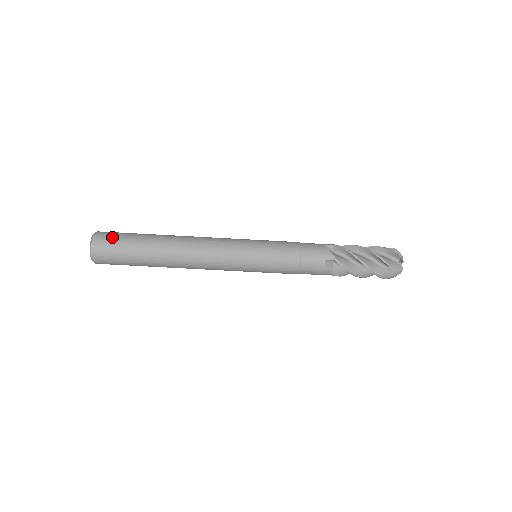
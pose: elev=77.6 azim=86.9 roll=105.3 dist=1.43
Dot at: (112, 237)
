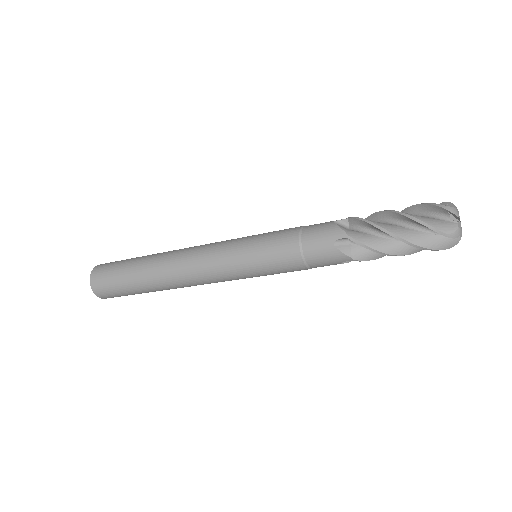
Dot at: (107, 288)
